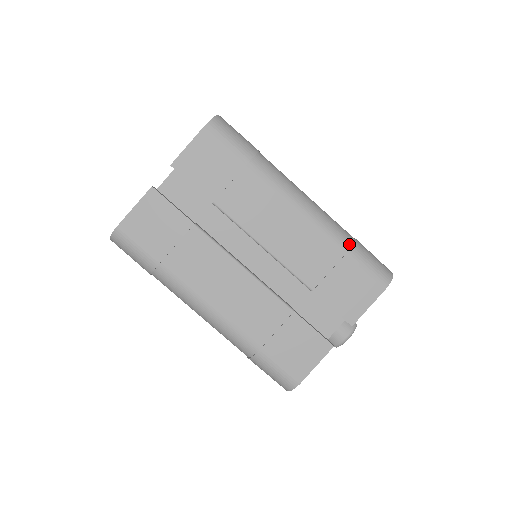
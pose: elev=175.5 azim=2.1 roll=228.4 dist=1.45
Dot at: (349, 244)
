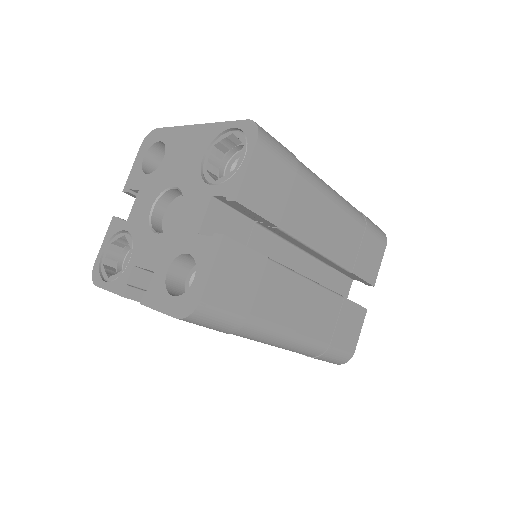
Dot at: (364, 219)
